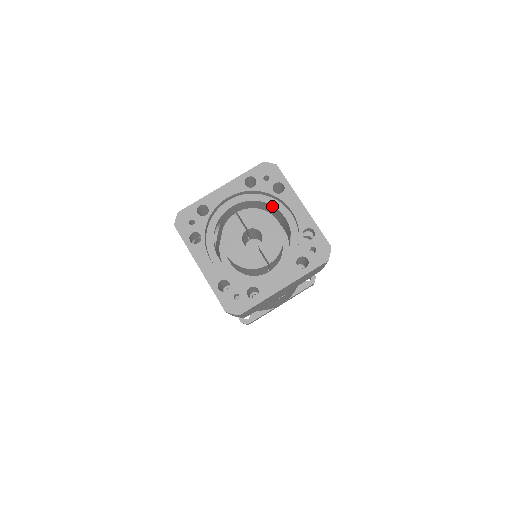
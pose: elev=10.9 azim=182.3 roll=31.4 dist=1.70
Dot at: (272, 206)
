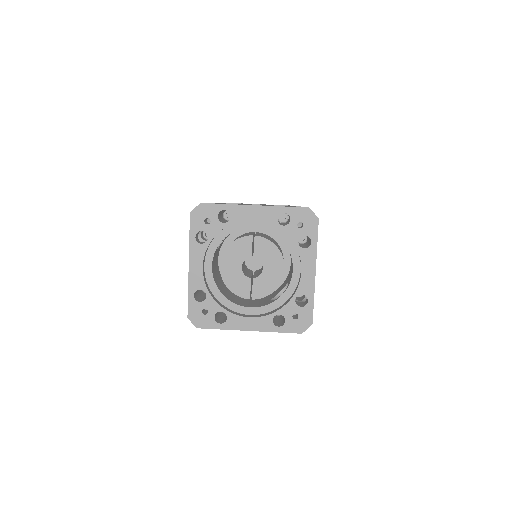
Dot at: (289, 250)
